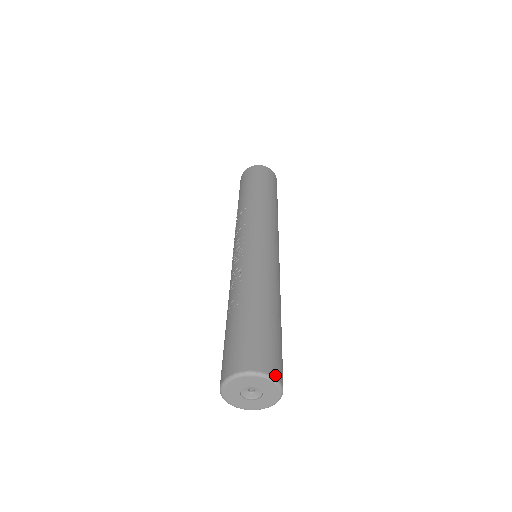
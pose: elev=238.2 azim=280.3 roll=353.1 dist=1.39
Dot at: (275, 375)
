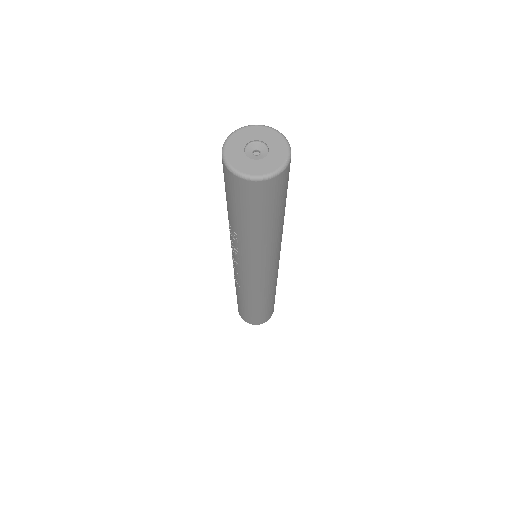
Dot at: (277, 133)
